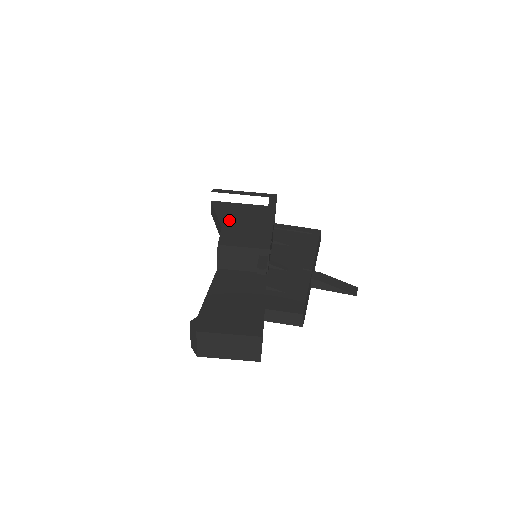
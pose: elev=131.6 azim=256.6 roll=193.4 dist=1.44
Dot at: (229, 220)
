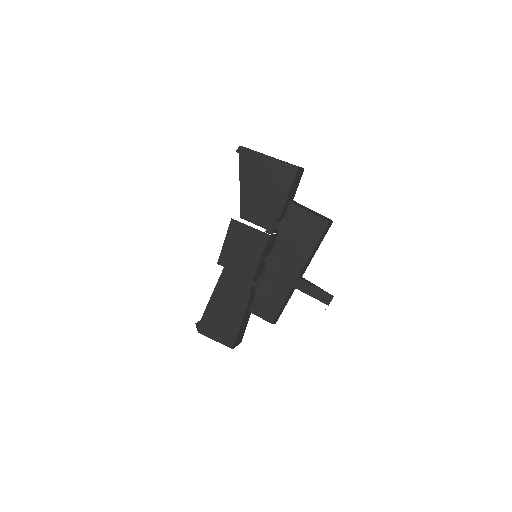
Dot at: (232, 230)
